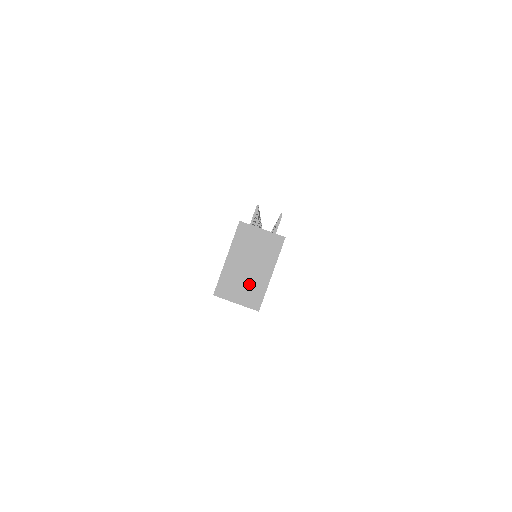
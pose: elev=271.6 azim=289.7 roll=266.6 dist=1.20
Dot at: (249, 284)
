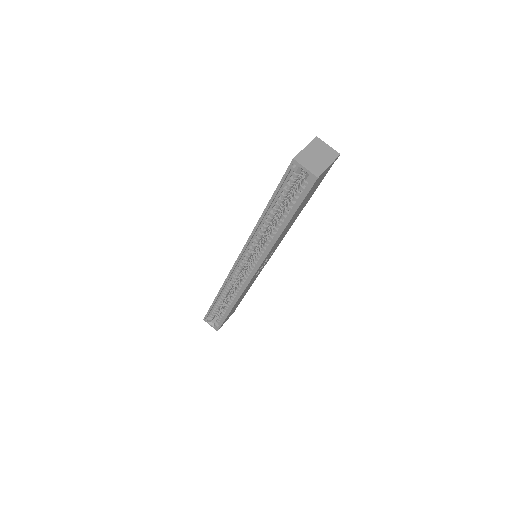
Dot at: (315, 163)
